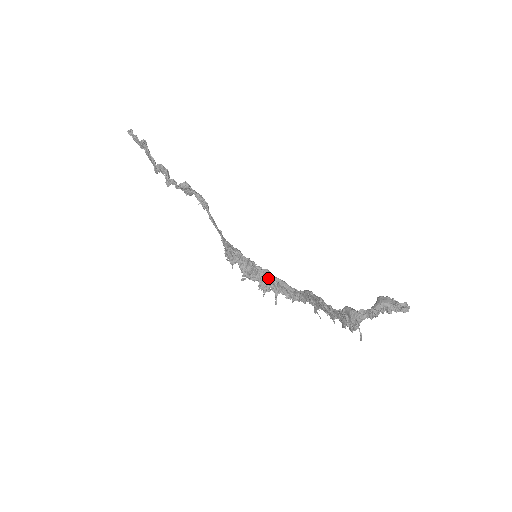
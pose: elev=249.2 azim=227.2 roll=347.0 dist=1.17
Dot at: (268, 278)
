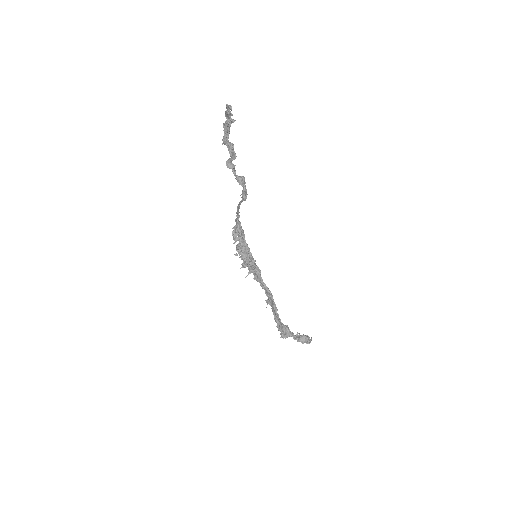
Dot at: (252, 266)
